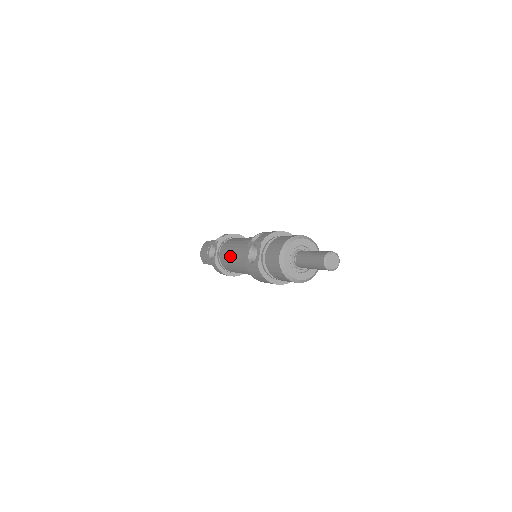
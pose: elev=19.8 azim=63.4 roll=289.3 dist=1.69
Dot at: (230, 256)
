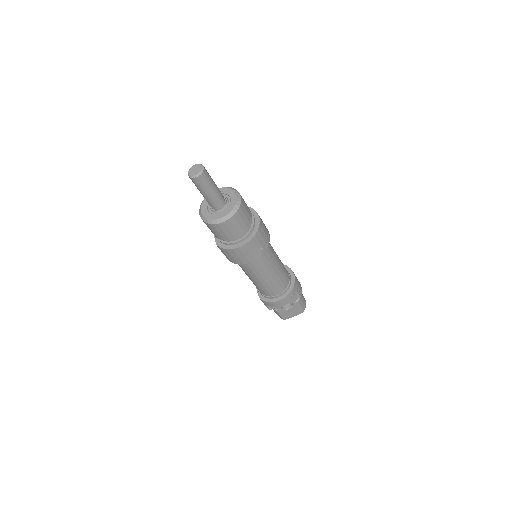
Dot at: occluded
